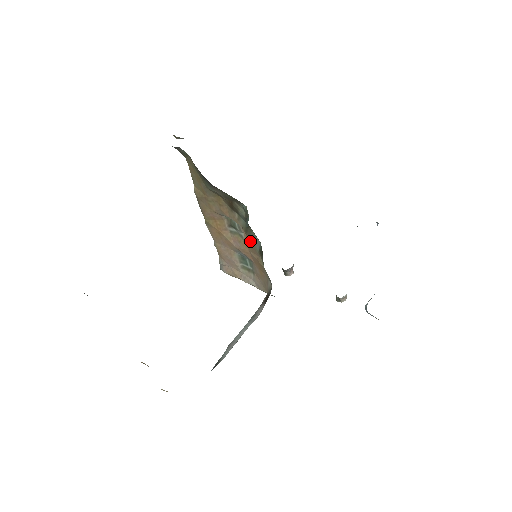
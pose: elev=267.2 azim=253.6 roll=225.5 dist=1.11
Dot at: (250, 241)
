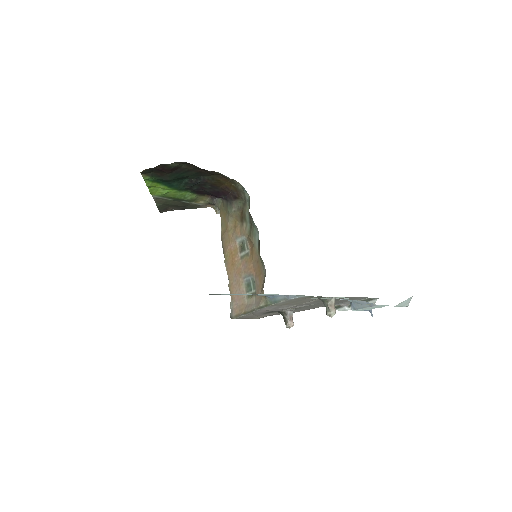
Dot at: (253, 247)
